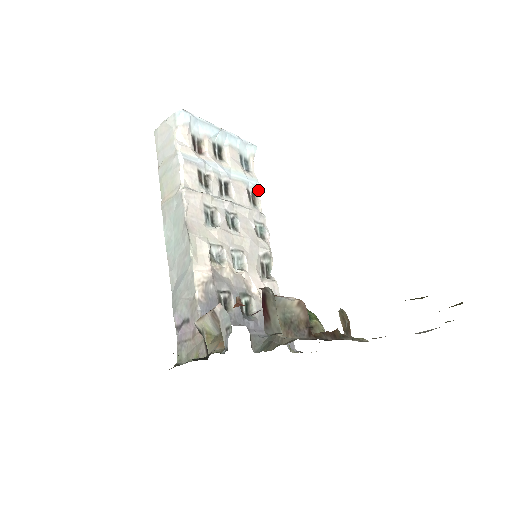
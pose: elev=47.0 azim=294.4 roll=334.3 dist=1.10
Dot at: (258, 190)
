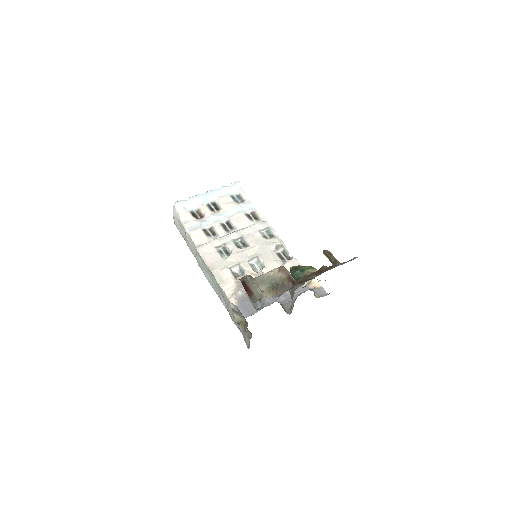
Dot at: (255, 208)
